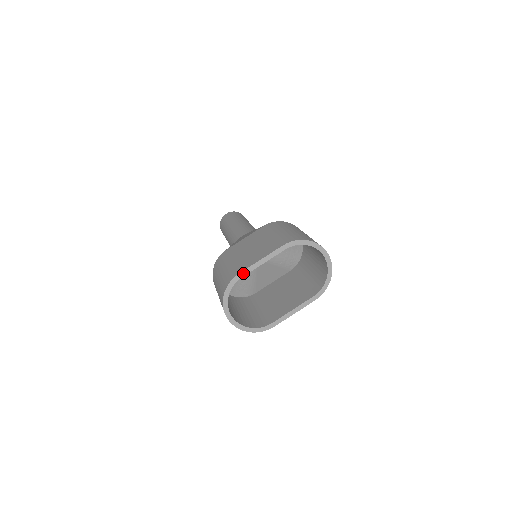
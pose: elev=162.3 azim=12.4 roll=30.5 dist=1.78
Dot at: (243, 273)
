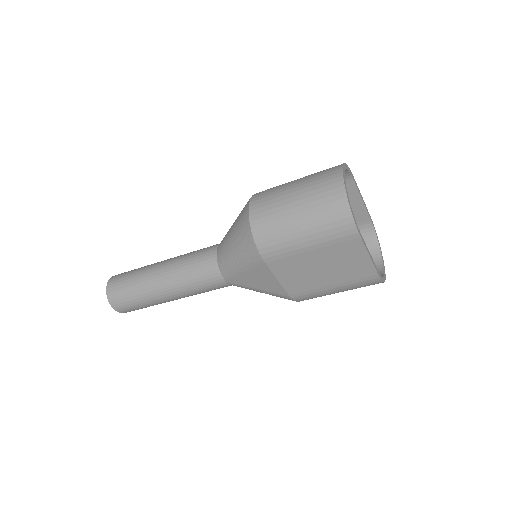
Dot at: (355, 181)
